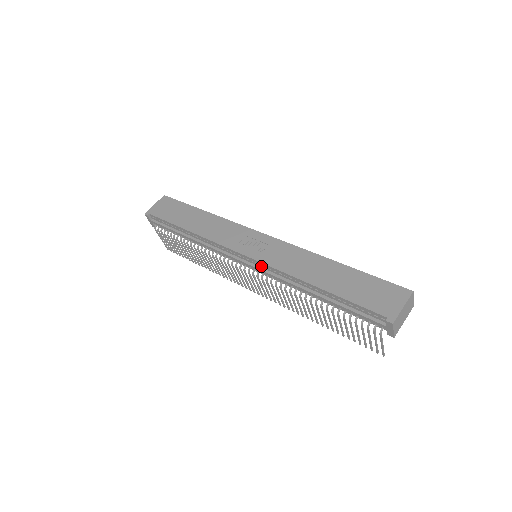
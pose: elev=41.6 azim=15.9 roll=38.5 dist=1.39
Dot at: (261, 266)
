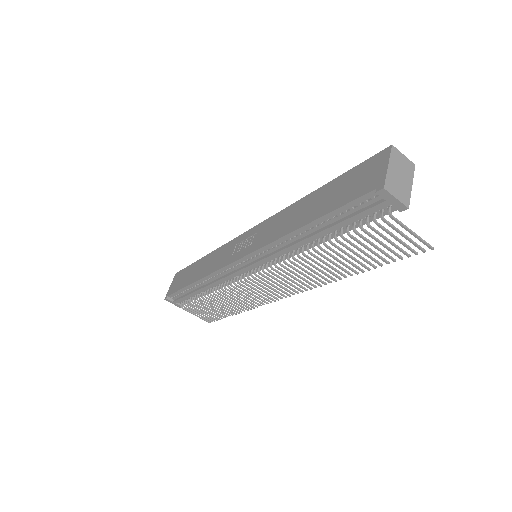
Dot at: (257, 257)
